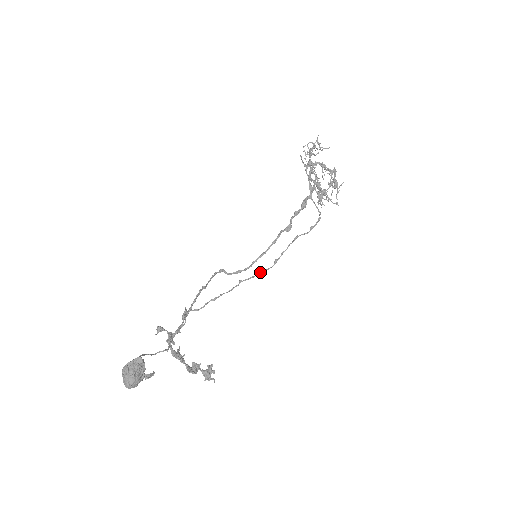
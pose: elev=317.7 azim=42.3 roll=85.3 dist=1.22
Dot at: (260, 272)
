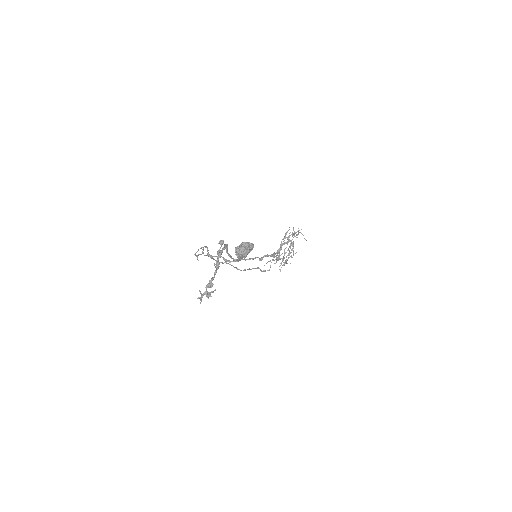
Dot at: occluded
